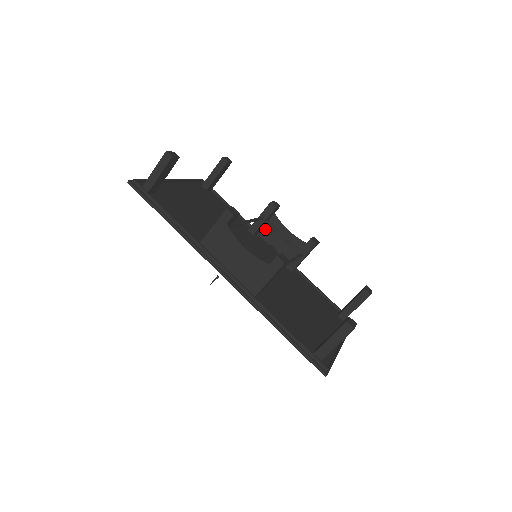
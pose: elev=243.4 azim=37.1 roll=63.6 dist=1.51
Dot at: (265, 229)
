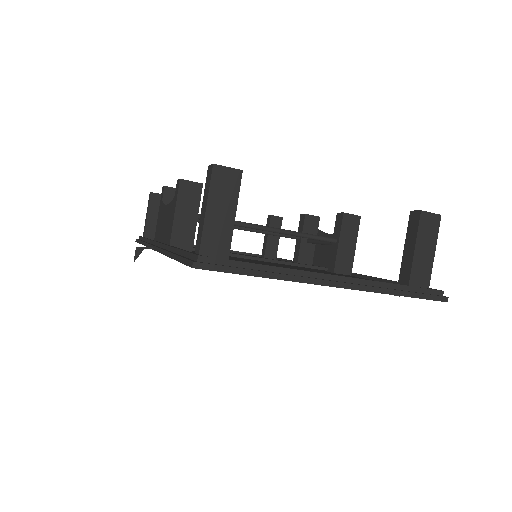
Dot at: (316, 255)
